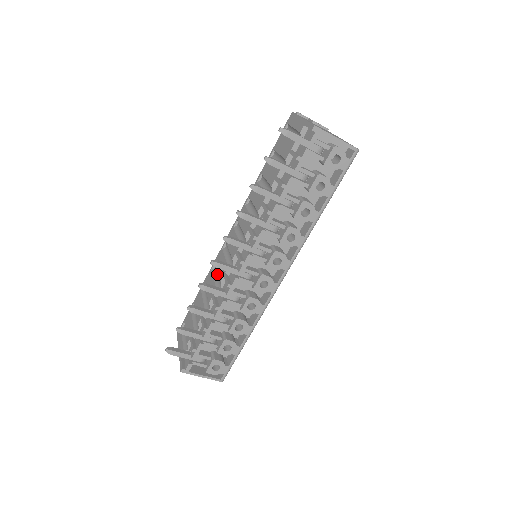
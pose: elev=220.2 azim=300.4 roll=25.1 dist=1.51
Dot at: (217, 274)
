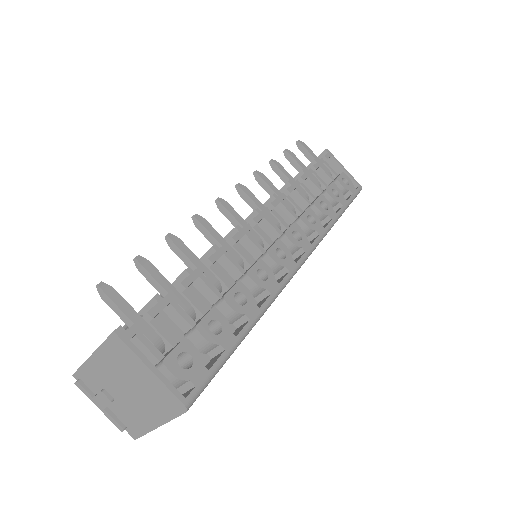
Dot at: occluded
